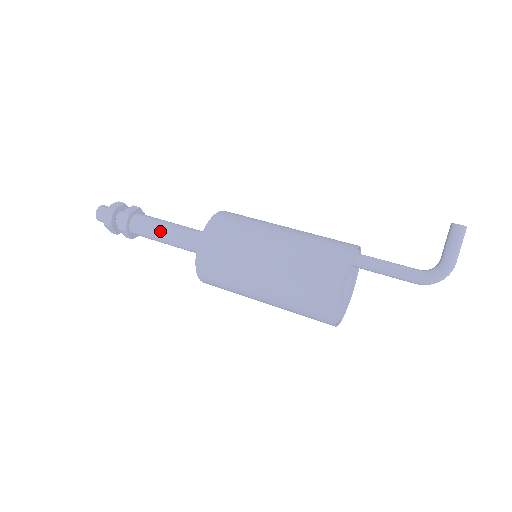
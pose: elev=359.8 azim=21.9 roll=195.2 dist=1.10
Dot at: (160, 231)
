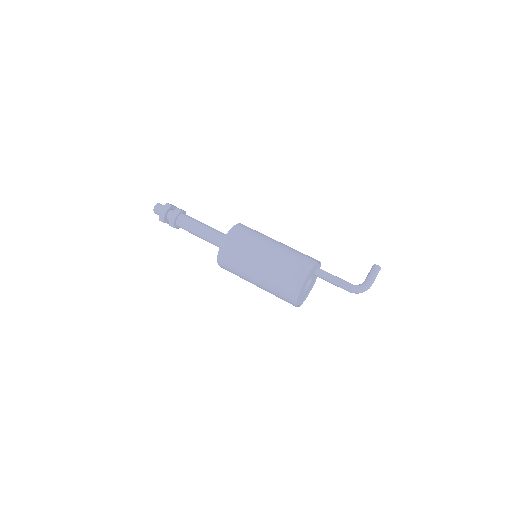
Dot at: (199, 225)
